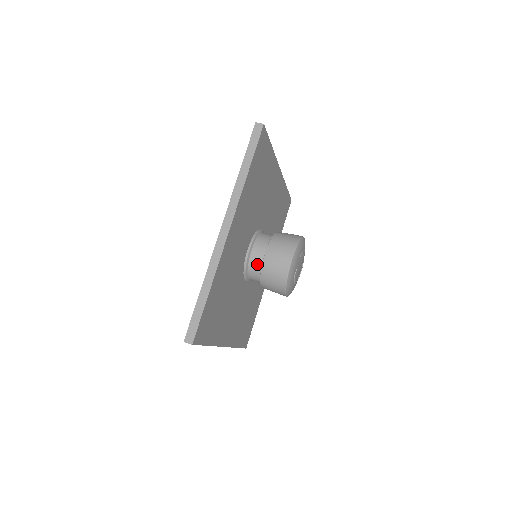
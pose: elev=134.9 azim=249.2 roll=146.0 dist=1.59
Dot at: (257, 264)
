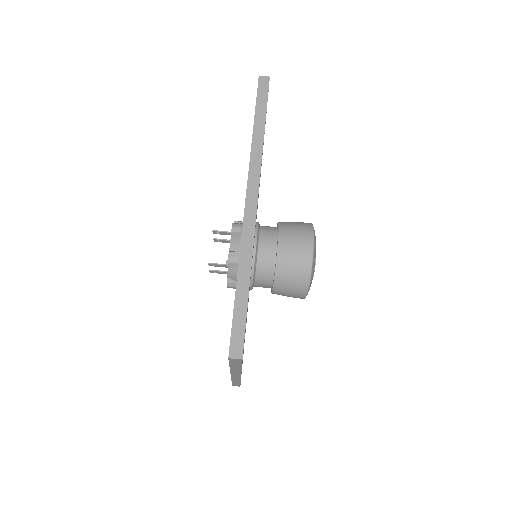
Dot at: occluded
